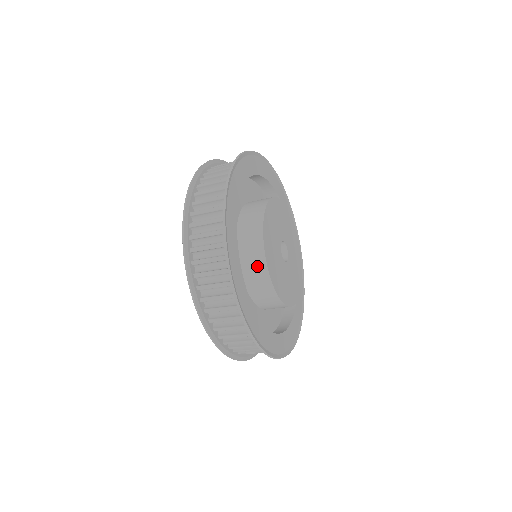
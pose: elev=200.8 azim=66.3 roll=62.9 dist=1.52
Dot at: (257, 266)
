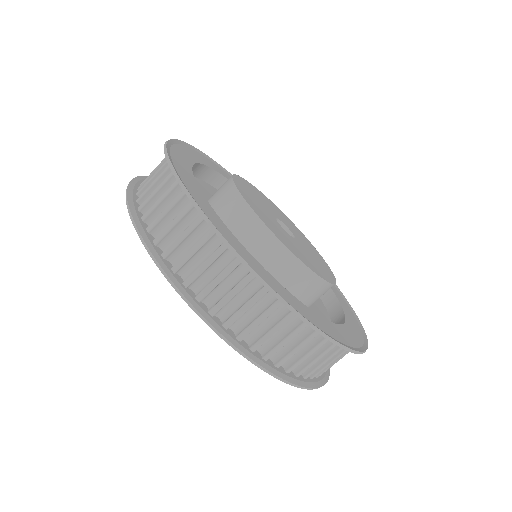
Dot at: (254, 234)
